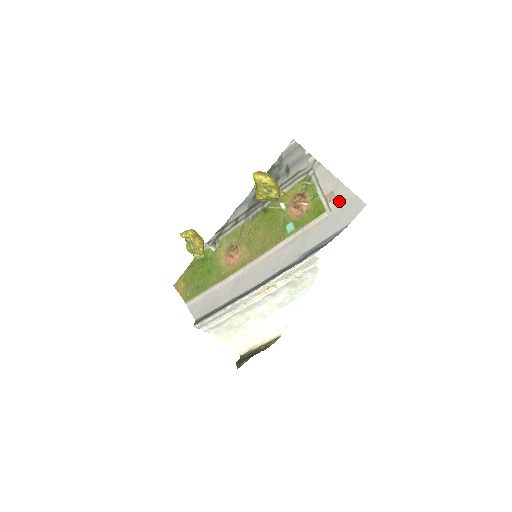
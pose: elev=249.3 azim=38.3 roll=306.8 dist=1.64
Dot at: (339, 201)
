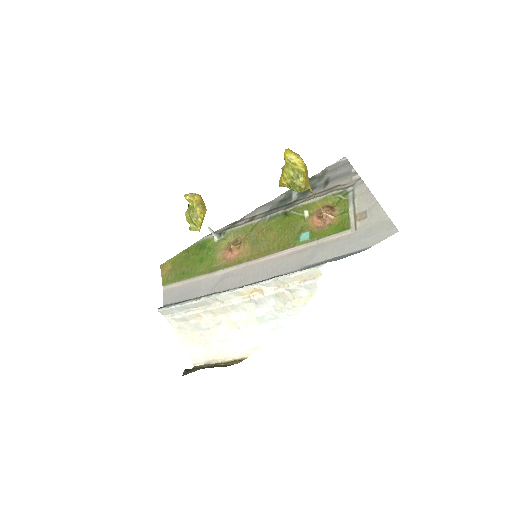
Dot at: (369, 222)
